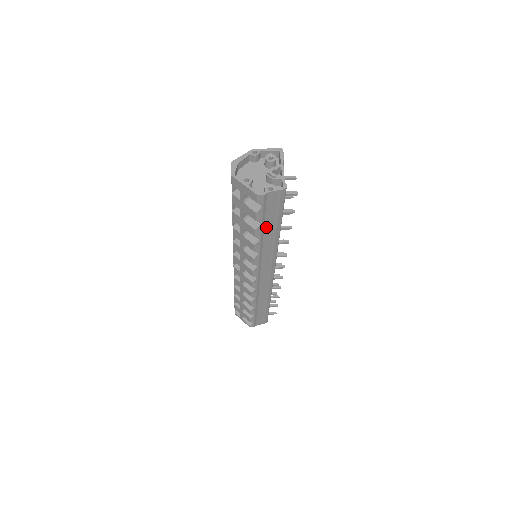
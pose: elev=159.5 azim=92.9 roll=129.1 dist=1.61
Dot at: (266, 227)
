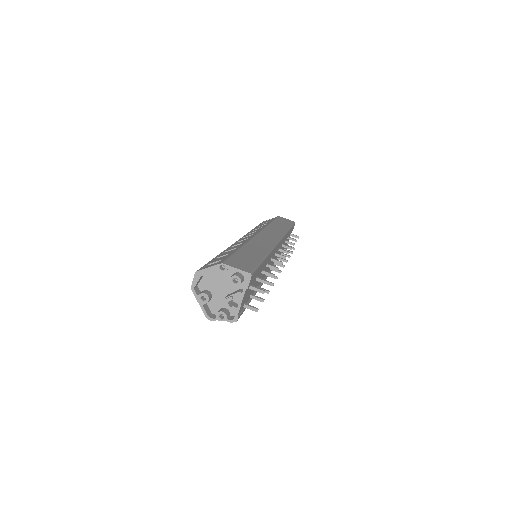
Dot at: occluded
